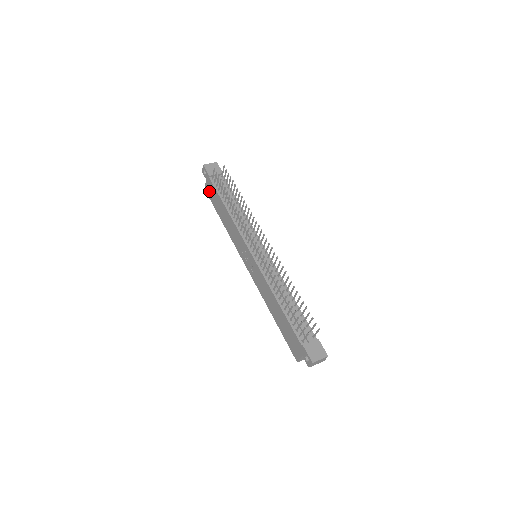
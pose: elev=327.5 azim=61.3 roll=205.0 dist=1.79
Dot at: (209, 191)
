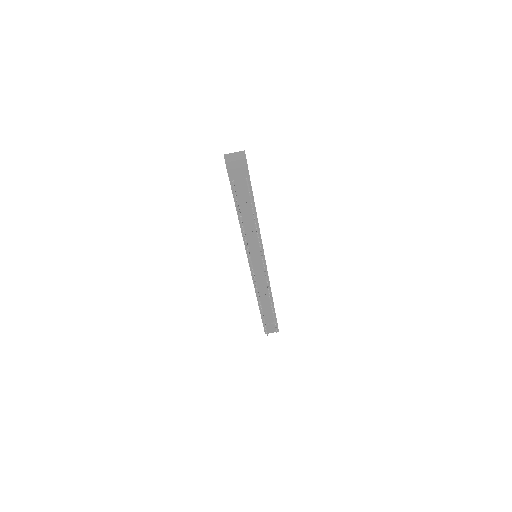
Dot at: occluded
